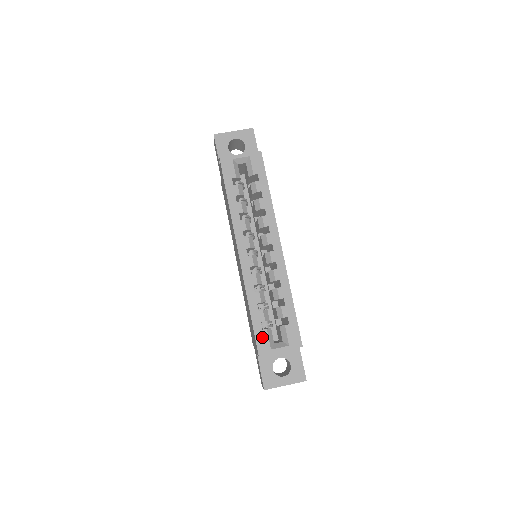
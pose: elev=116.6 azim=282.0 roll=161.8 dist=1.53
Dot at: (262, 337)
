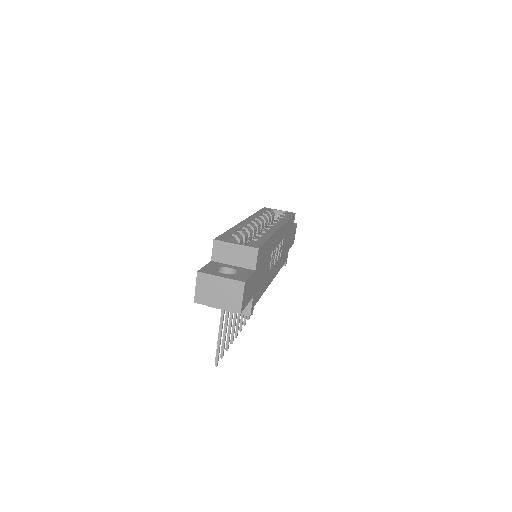
Dot at: (226, 237)
